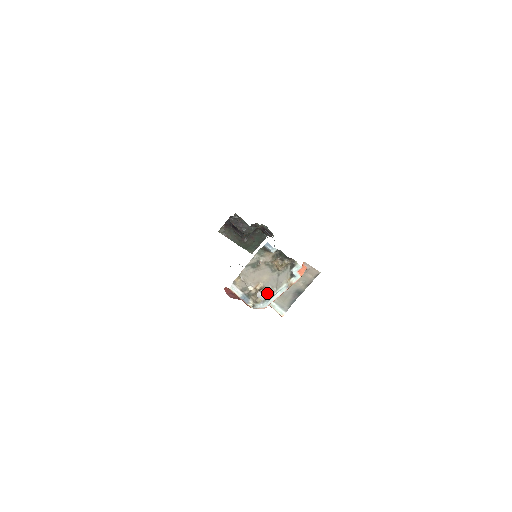
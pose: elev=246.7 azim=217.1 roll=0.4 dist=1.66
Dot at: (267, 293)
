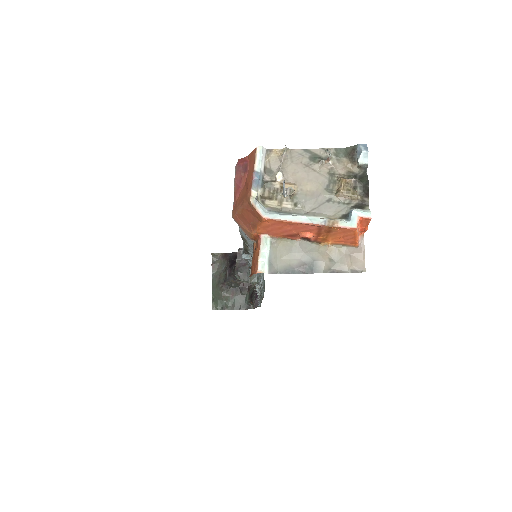
Dot at: (289, 205)
